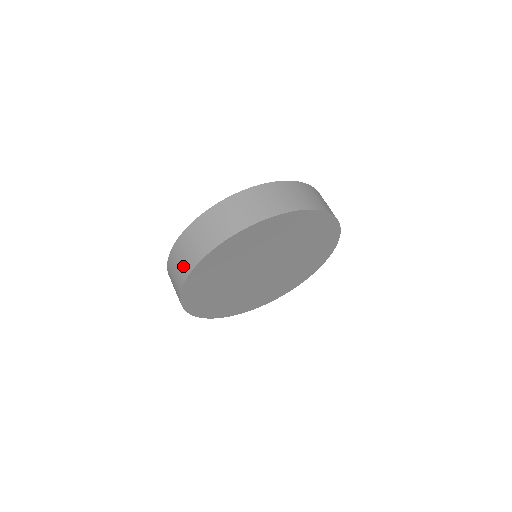
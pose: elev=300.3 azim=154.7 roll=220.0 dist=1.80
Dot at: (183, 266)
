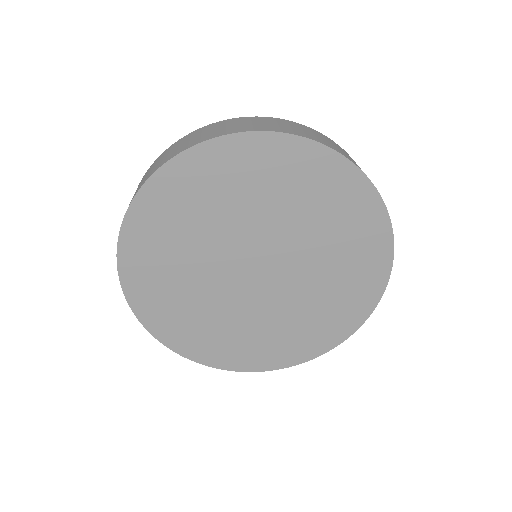
Dot at: (159, 163)
